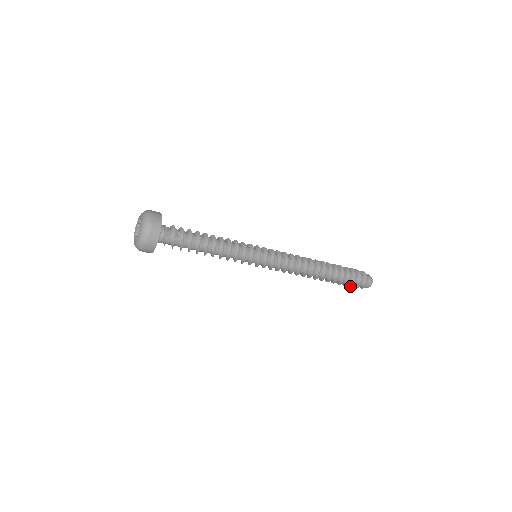
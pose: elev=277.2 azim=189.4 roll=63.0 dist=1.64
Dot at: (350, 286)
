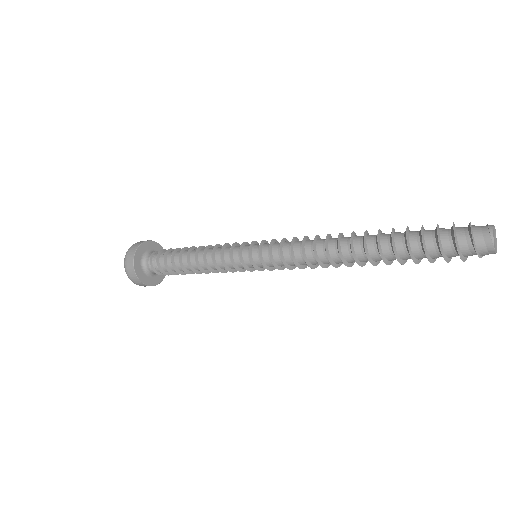
Dot at: (442, 256)
